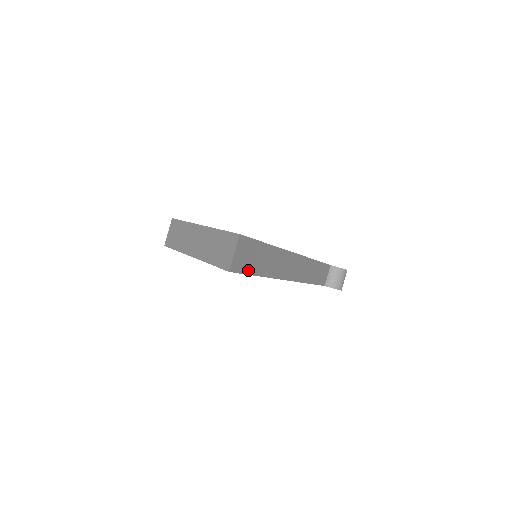
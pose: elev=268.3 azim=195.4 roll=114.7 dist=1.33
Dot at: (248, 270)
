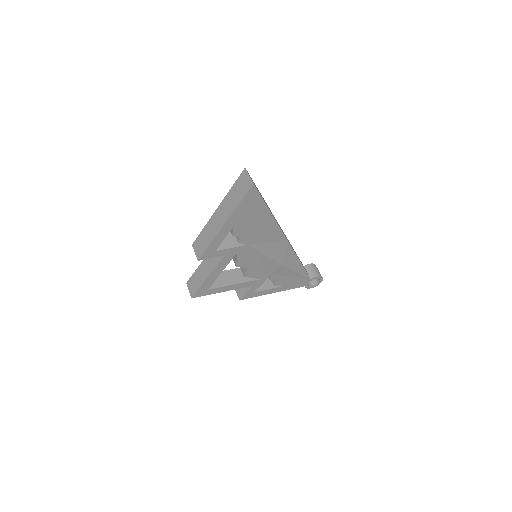
Dot at: (261, 197)
